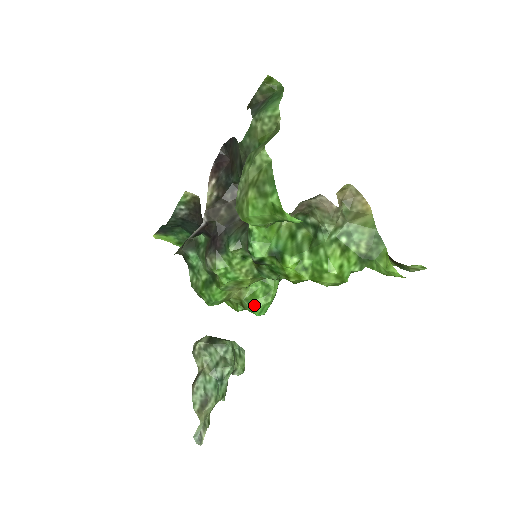
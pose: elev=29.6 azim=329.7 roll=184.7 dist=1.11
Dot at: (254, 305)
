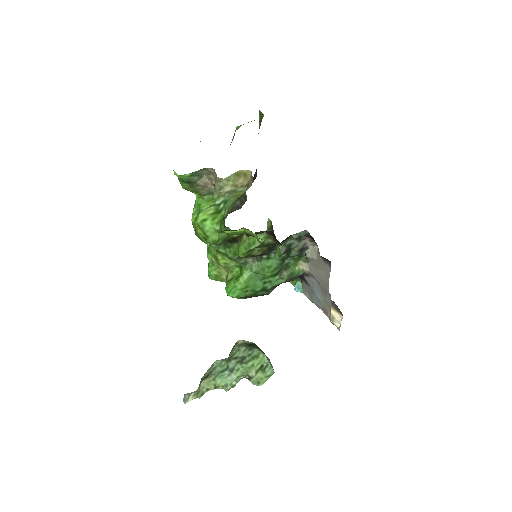
Dot at: (228, 285)
